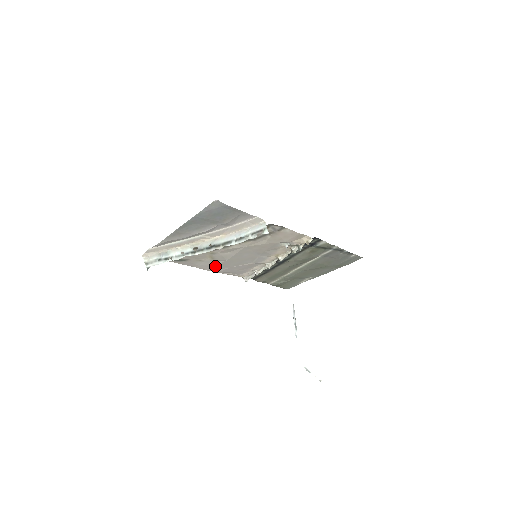
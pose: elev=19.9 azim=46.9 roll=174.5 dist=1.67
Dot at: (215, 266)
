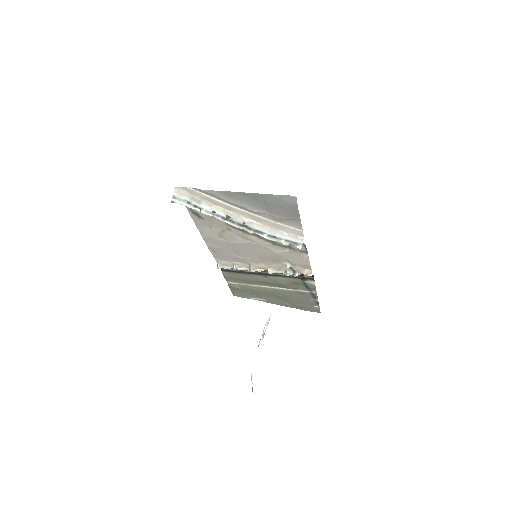
Dot at: (213, 239)
